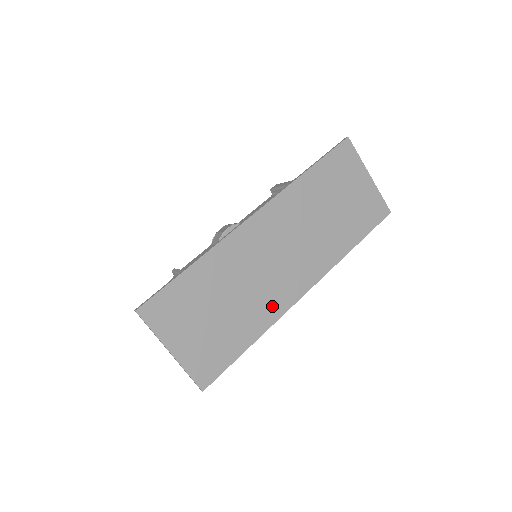
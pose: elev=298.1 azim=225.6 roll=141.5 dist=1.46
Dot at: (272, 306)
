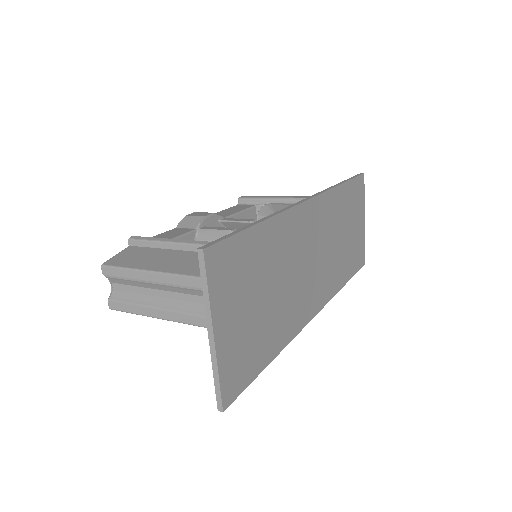
Dot at: (296, 317)
